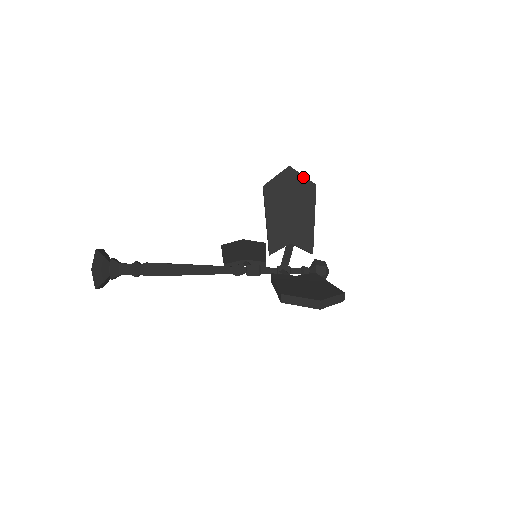
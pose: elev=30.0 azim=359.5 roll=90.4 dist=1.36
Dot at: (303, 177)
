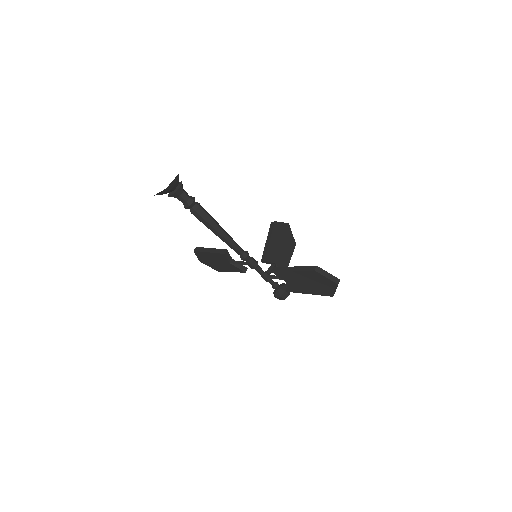
Dot at: (292, 234)
